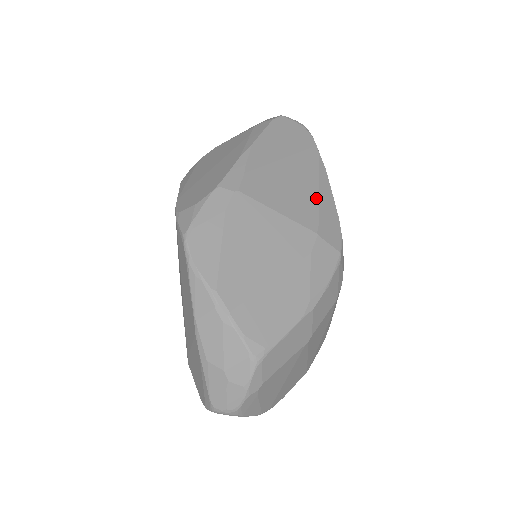
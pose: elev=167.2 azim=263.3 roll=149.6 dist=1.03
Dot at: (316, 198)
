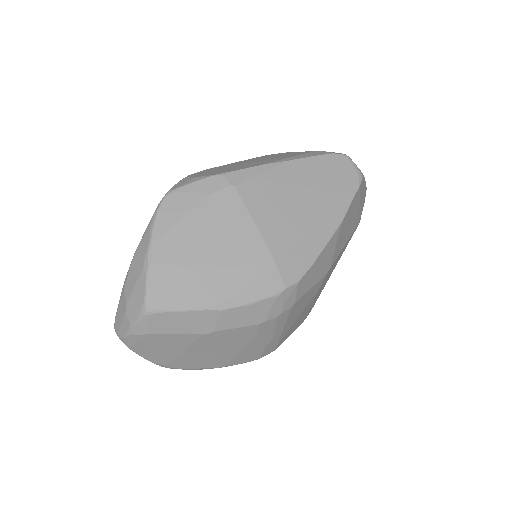
Dot at: (305, 234)
